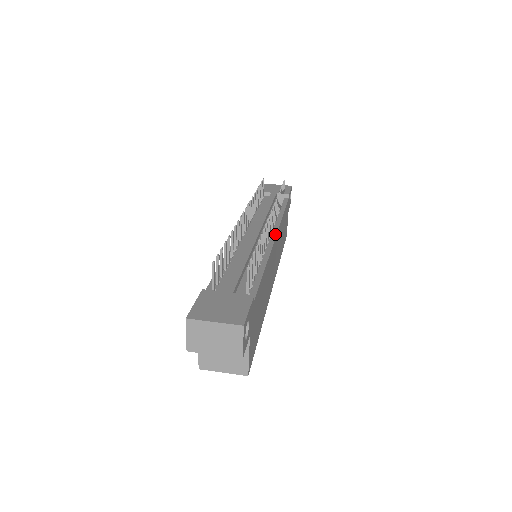
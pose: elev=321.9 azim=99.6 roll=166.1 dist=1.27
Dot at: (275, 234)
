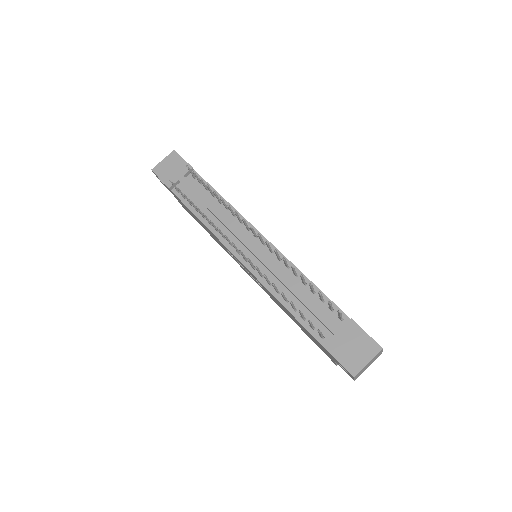
Dot at: (261, 235)
